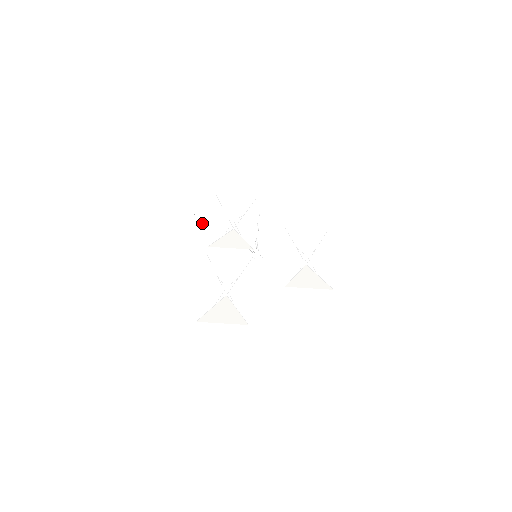
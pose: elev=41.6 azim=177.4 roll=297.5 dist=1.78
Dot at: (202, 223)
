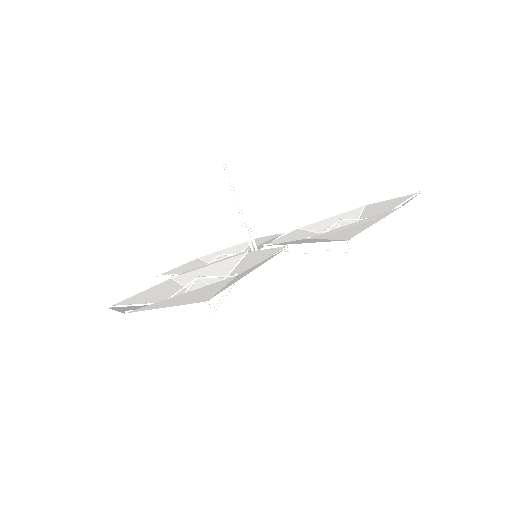
Dot at: occluded
